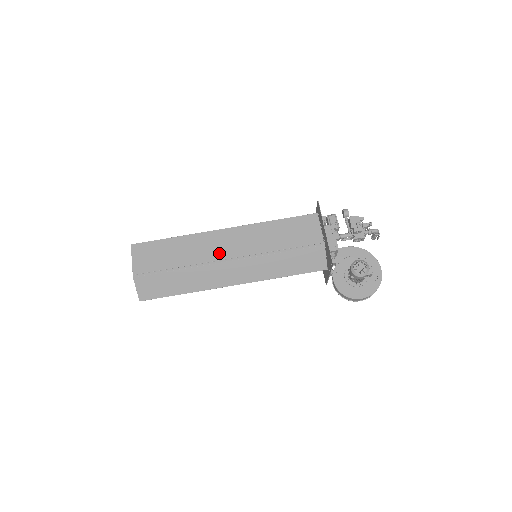
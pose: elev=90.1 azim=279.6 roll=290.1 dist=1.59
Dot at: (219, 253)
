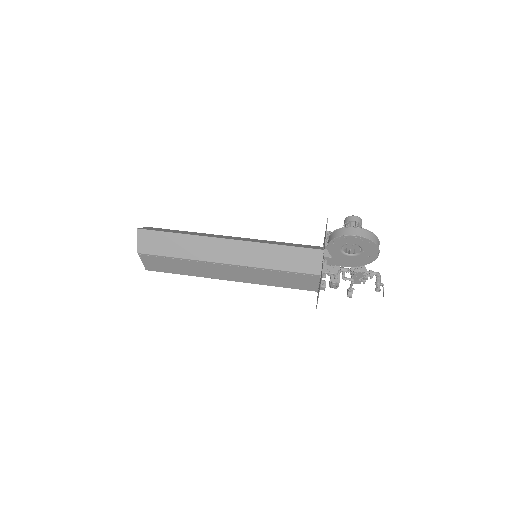
Dot at: occluded
